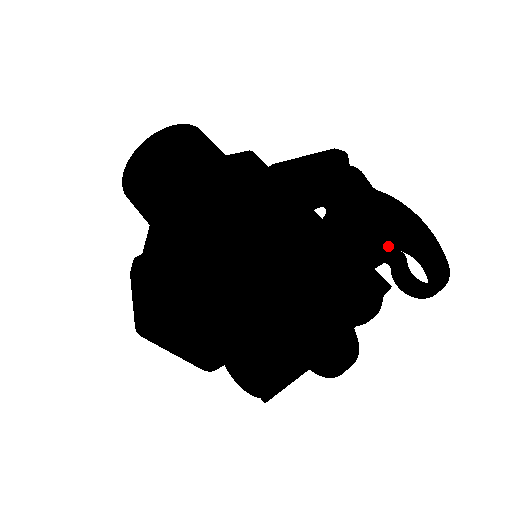
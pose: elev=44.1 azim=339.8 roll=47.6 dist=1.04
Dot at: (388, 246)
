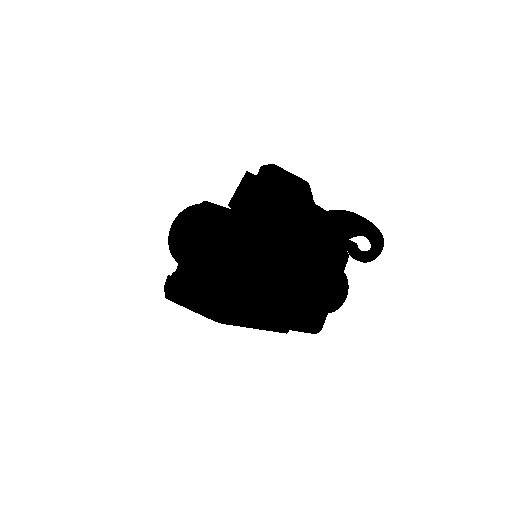
Dot at: (343, 236)
